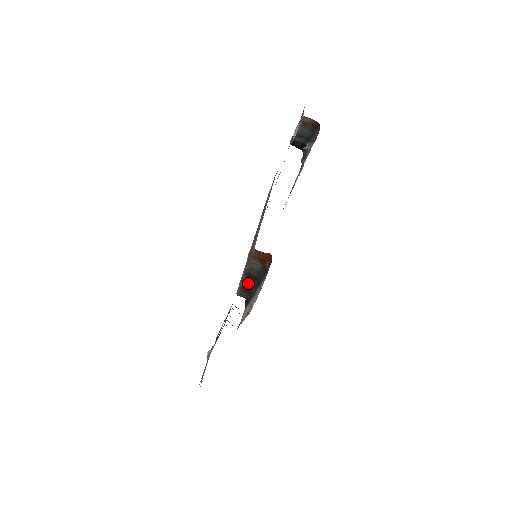
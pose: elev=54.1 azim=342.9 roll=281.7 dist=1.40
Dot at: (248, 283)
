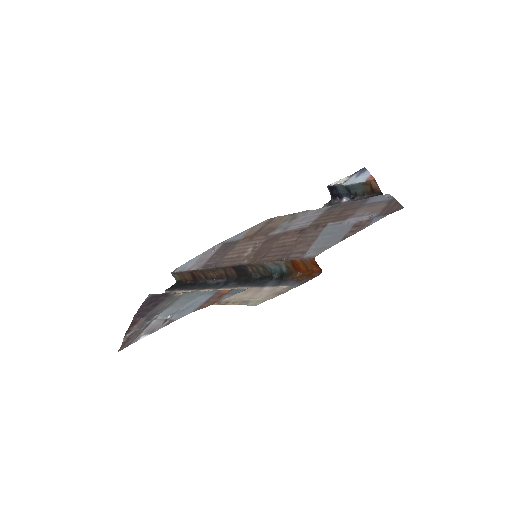
Dot at: (215, 272)
